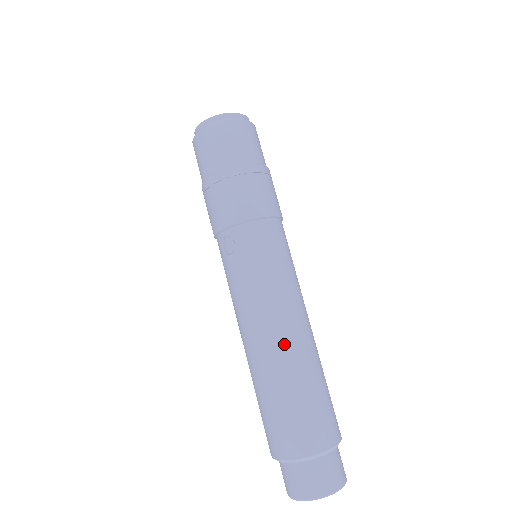
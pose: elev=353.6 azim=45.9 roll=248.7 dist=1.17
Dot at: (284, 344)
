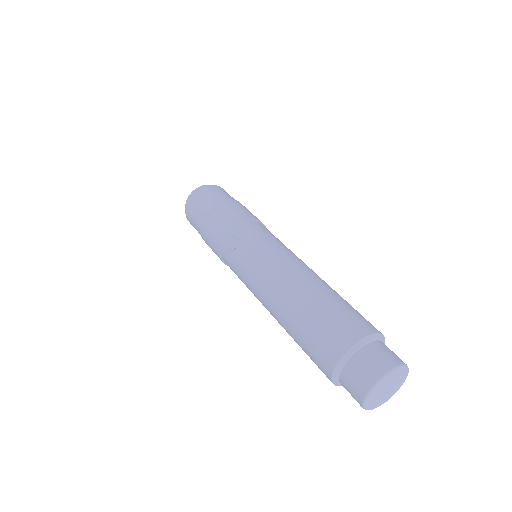
Dot at: (302, 276)
